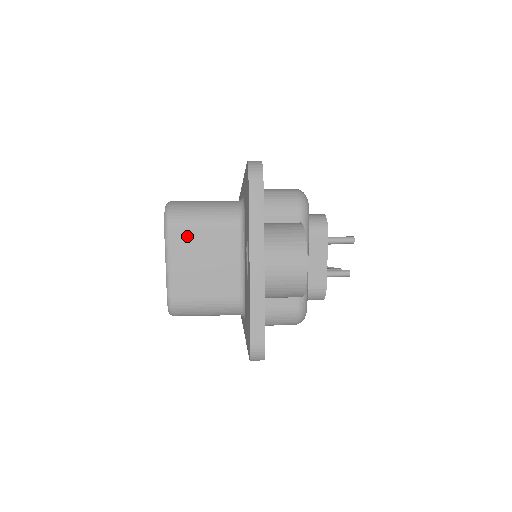
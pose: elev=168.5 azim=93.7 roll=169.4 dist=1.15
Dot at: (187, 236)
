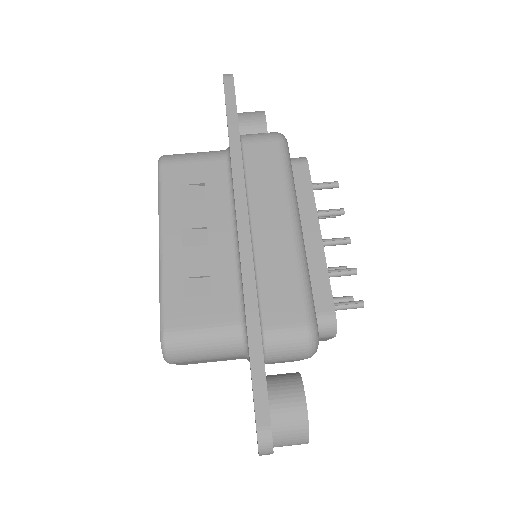
Dot at: (190, 362)
